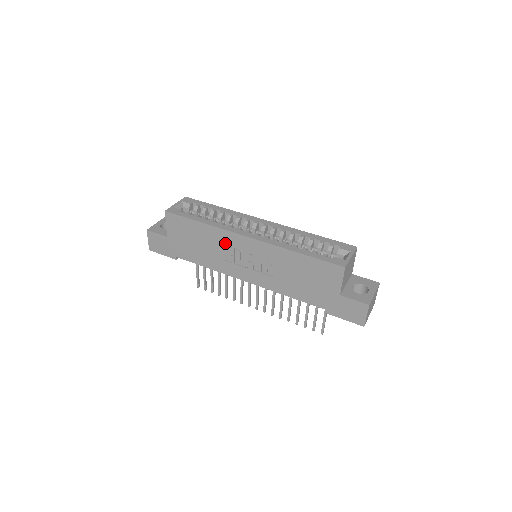
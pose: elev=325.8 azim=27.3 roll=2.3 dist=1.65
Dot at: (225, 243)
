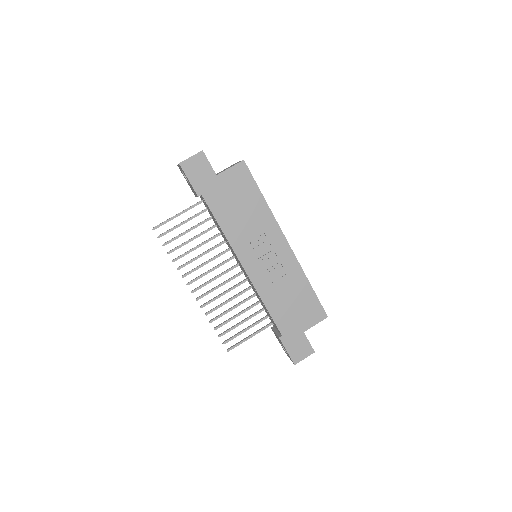
Dot at: (264, 229)
